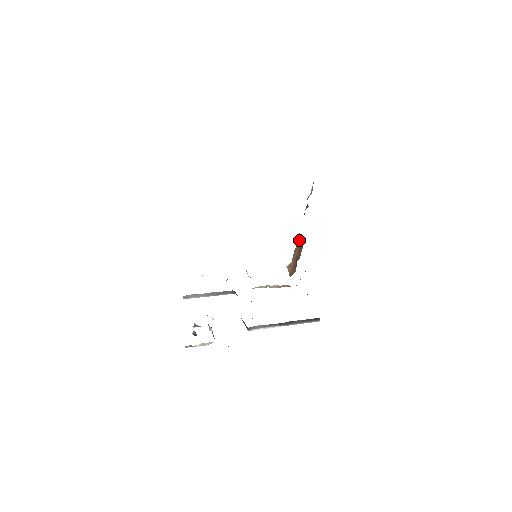
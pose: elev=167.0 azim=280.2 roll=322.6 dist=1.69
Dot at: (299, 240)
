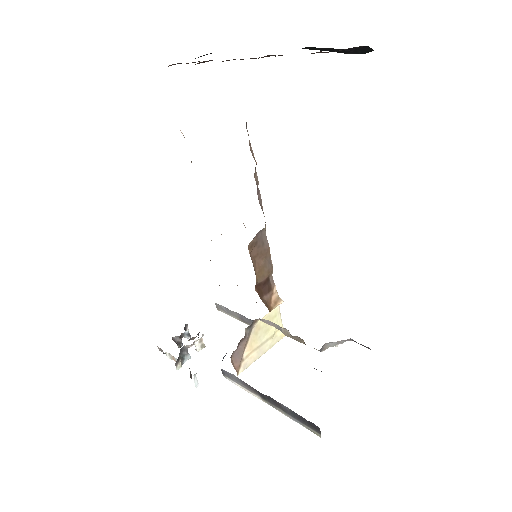
Dot at: occluded
